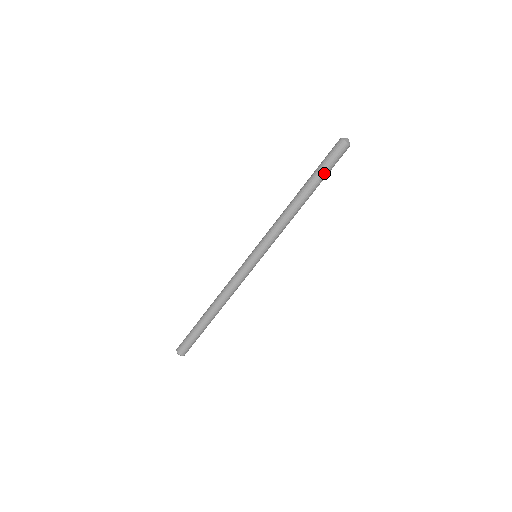
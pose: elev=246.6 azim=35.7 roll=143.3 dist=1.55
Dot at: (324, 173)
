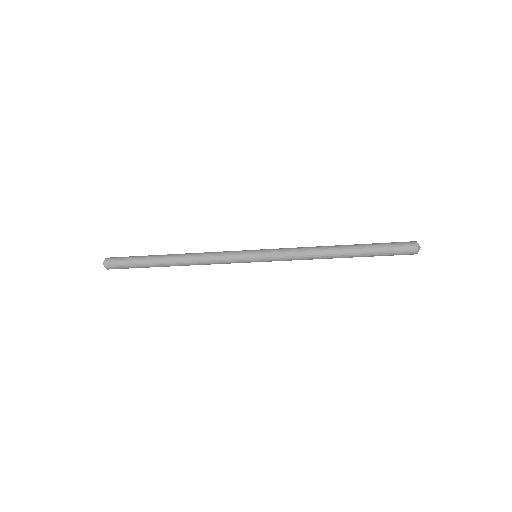
Dot at: occluded
